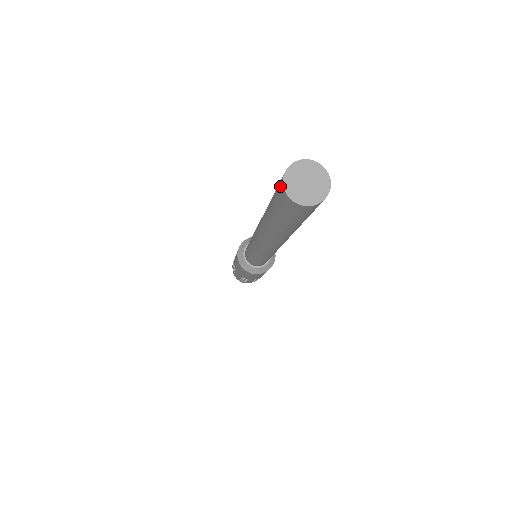
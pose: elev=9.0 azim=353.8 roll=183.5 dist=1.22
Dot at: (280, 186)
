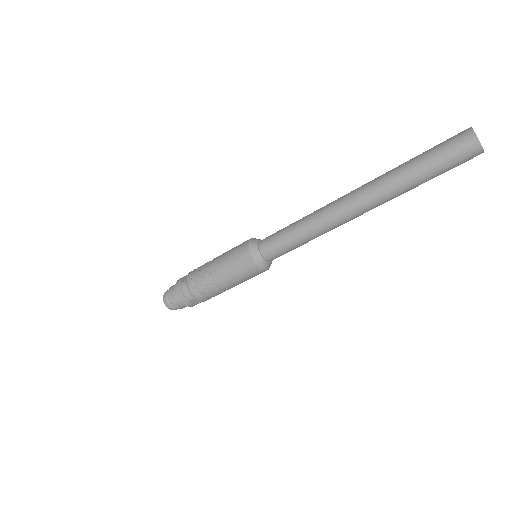
Dot at: (463, 131)
